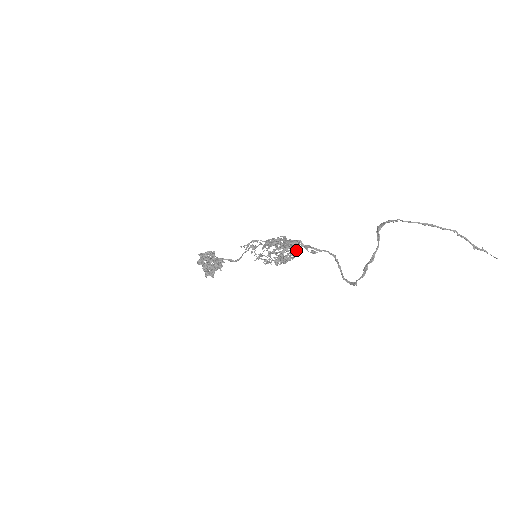
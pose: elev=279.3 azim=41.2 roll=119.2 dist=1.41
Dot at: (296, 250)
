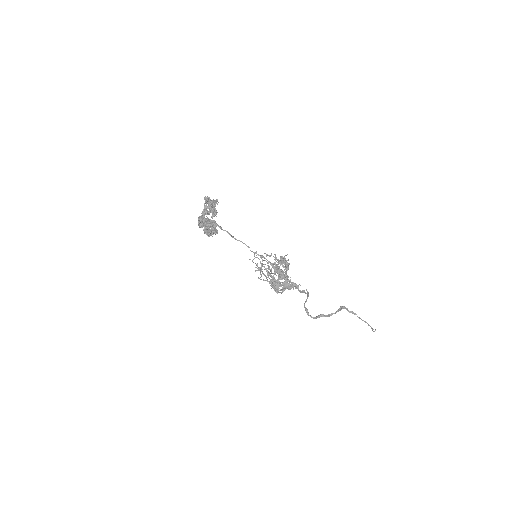
Dot at: (288, 281)
